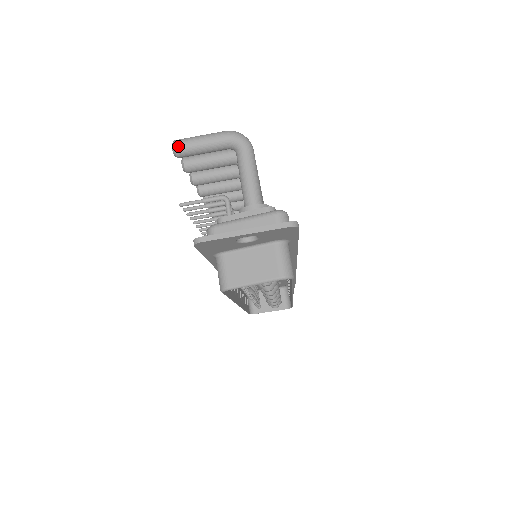
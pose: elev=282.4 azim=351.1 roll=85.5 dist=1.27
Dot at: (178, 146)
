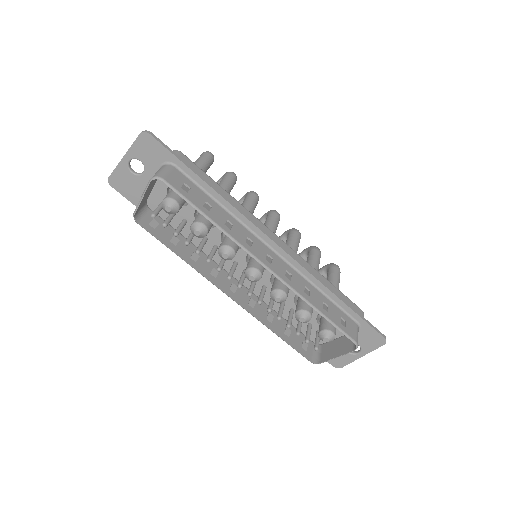
Dot at: occluded
